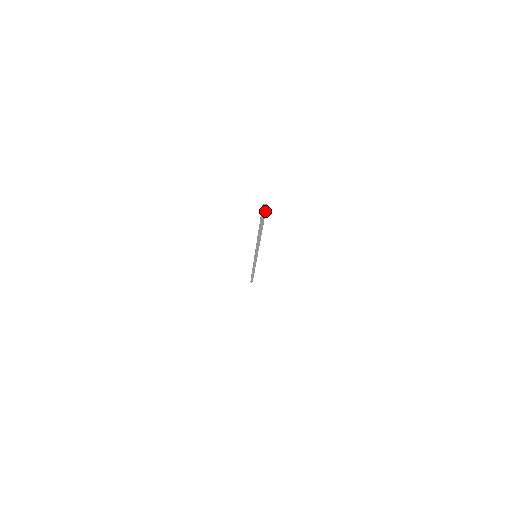
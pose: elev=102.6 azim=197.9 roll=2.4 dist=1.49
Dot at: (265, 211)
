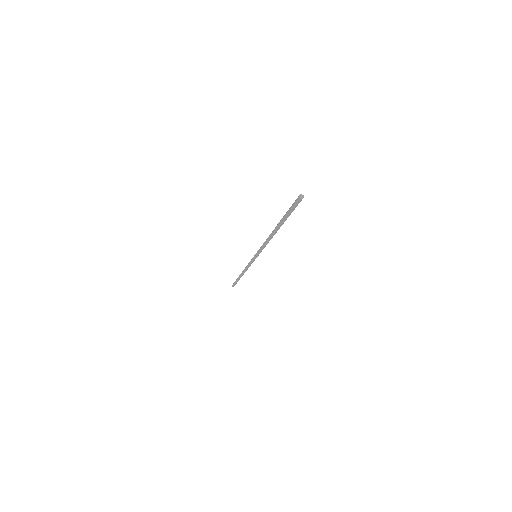
Dot at: (297, 203)
